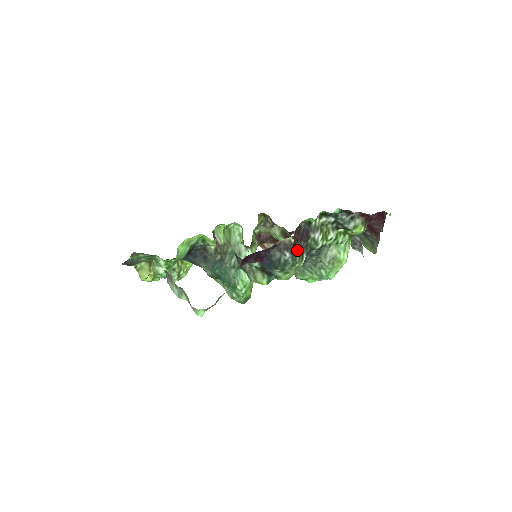
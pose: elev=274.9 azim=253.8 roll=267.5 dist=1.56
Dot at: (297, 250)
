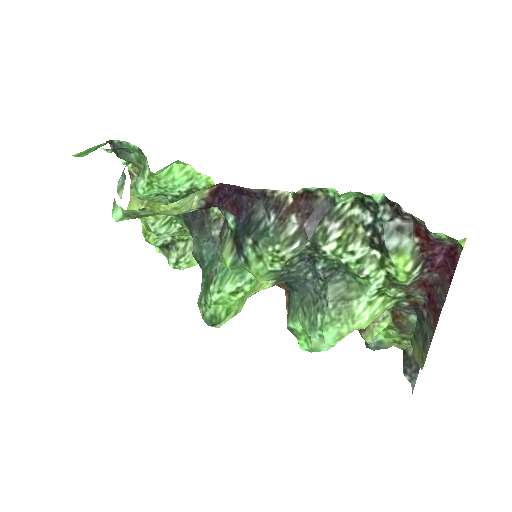
Dot at: (291, 224)
